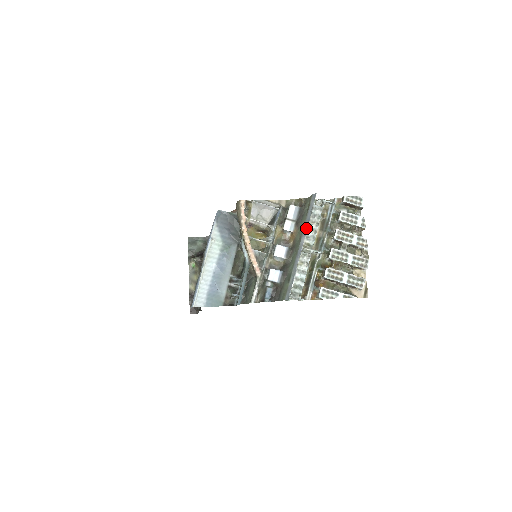
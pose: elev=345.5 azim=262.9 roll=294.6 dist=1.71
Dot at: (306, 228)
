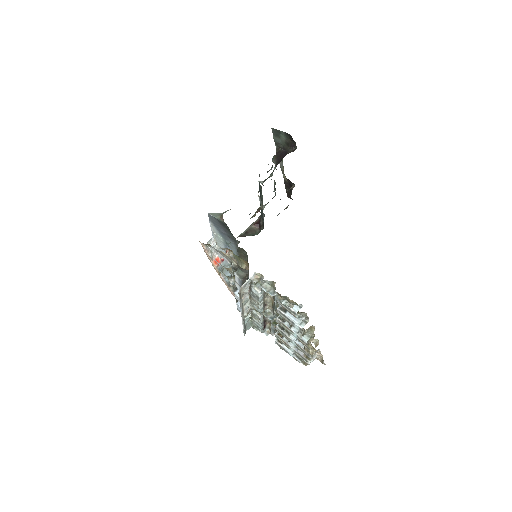
Dot at: occluded
